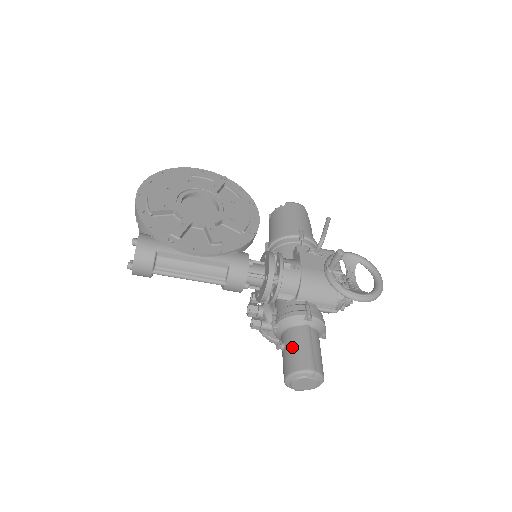
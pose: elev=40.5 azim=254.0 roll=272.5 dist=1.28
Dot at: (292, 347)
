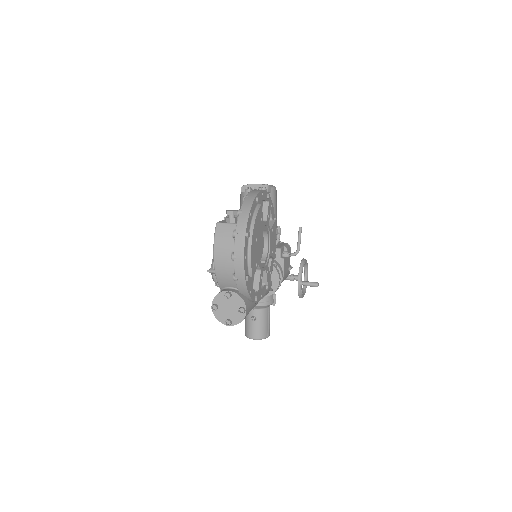
Dot at: (263, 323)
